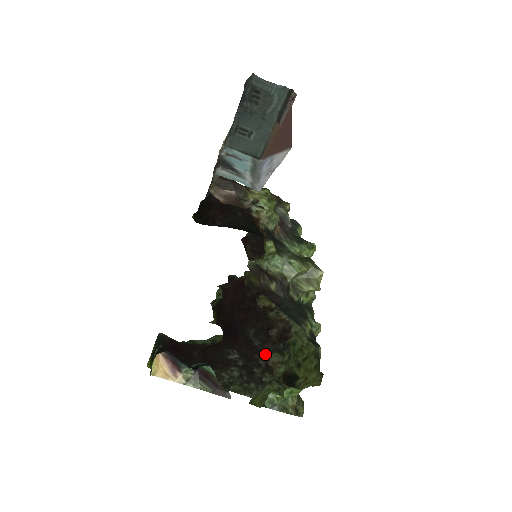
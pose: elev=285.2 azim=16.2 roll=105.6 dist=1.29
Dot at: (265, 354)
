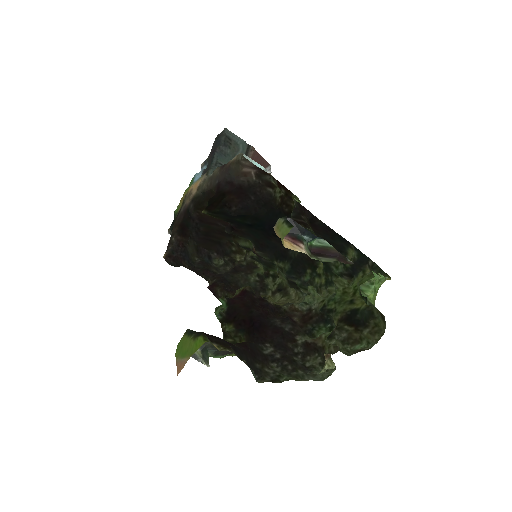
Dot at: (298, 339)
